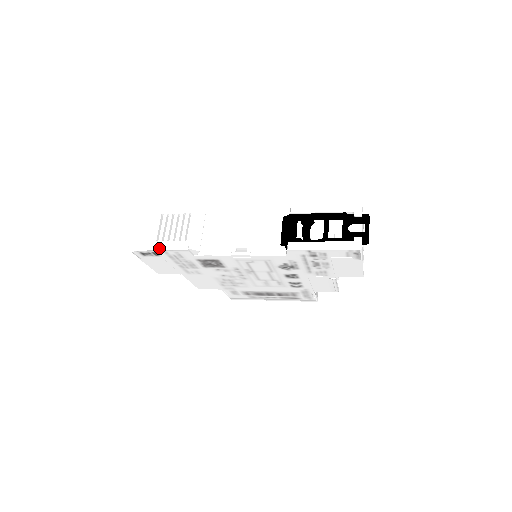
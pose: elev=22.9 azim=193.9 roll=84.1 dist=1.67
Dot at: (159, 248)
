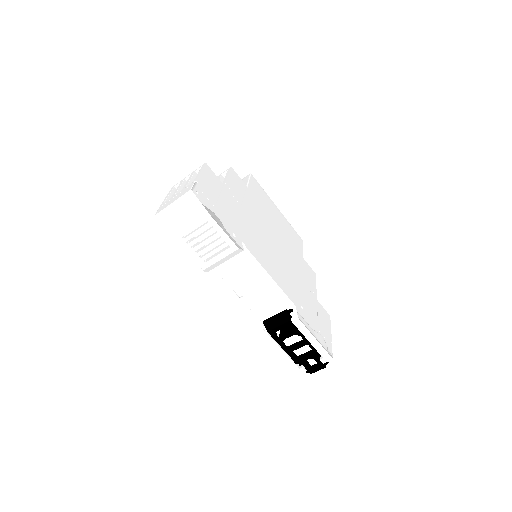
Dot at: (179, 245)
